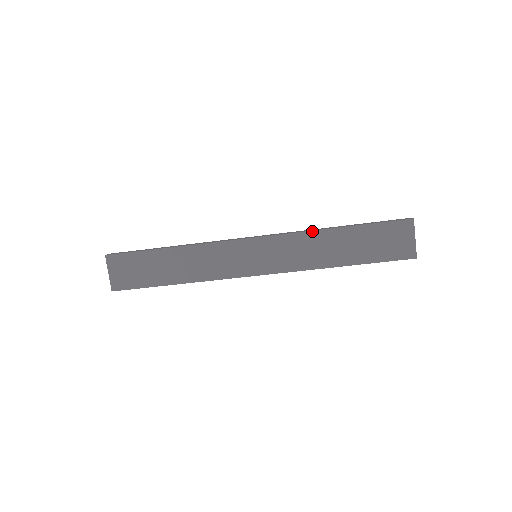
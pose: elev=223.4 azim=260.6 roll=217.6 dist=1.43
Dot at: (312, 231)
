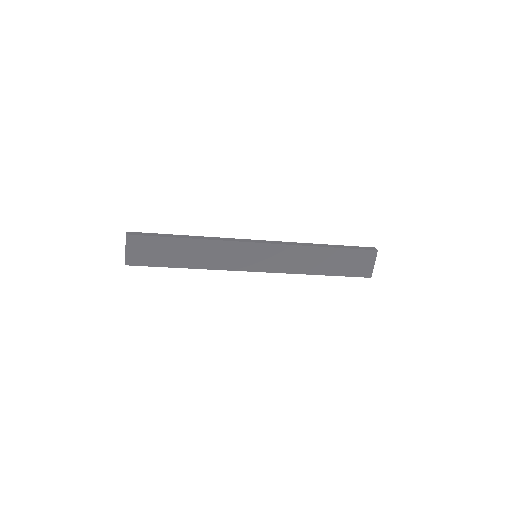
Dot at: (305, 246)
